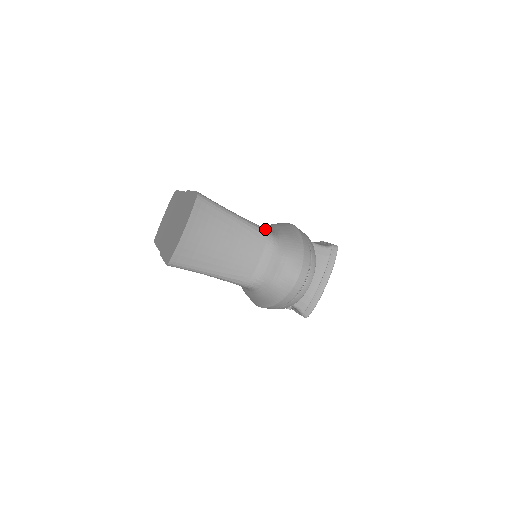
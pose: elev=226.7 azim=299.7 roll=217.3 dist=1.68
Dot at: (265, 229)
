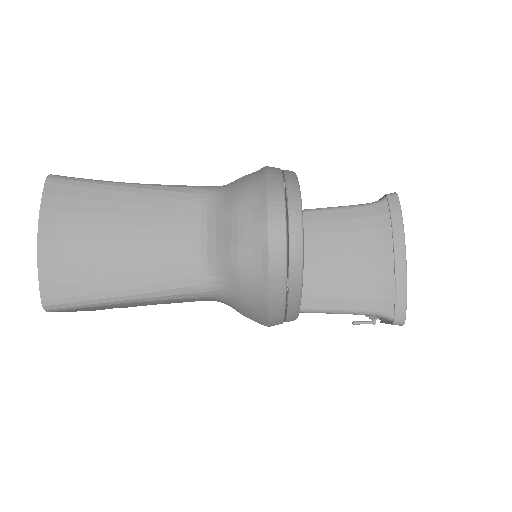
Dot at: (197, 186)
